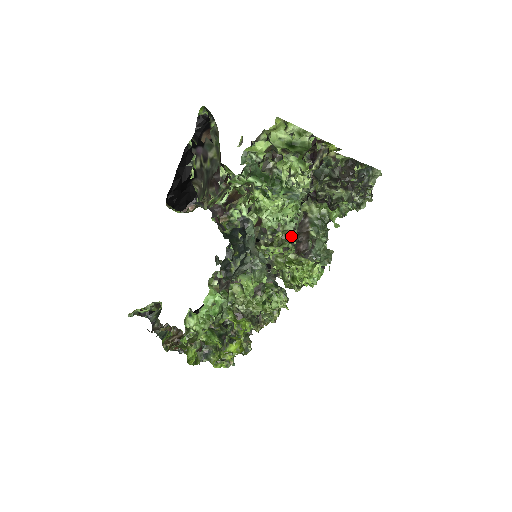
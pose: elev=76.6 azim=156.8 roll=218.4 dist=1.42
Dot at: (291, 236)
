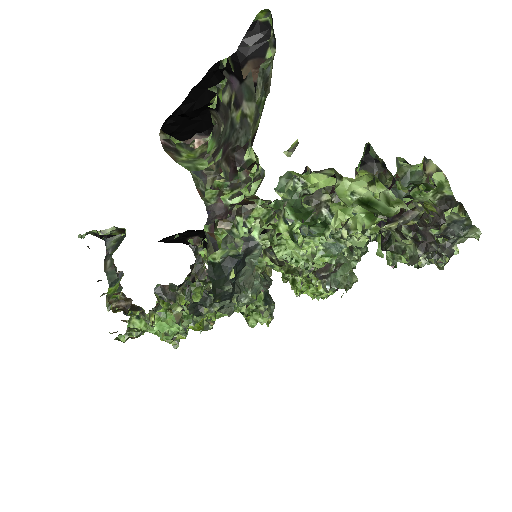
Dot at: occluded
